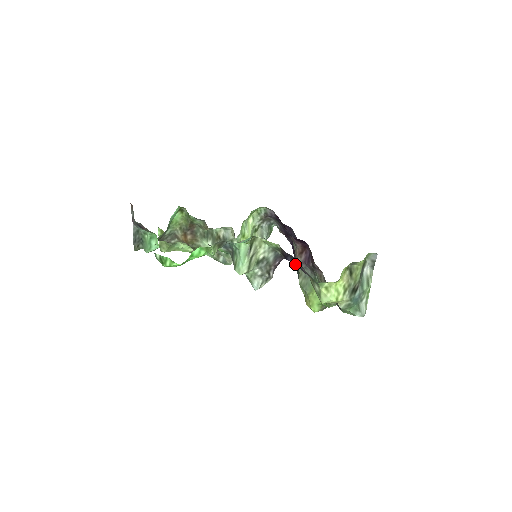
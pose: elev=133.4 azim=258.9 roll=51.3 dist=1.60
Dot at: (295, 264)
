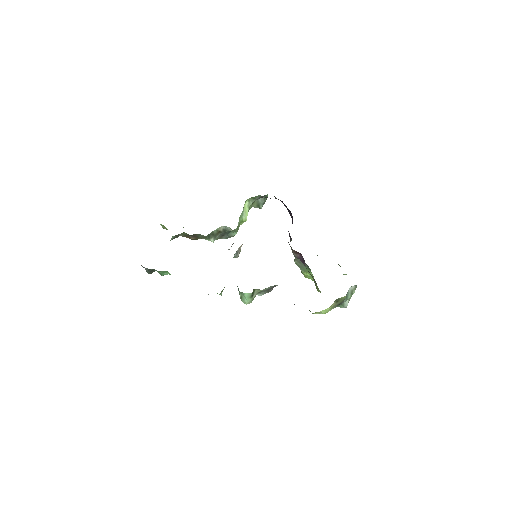
Dot at: occluded
